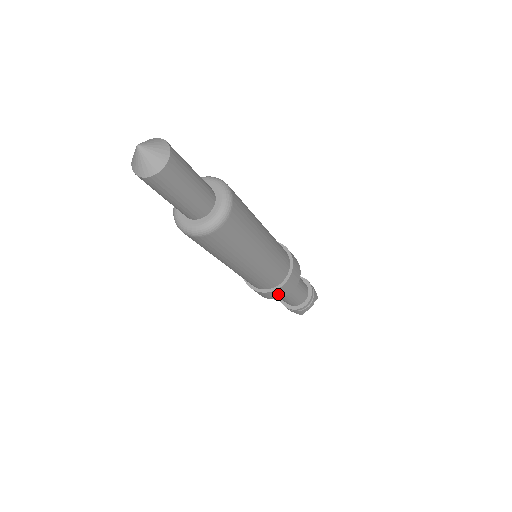
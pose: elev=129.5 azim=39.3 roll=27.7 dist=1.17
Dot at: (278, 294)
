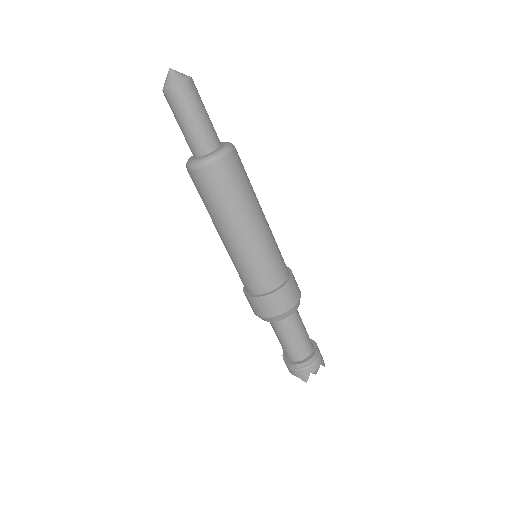
Dot at: (275, 304)
